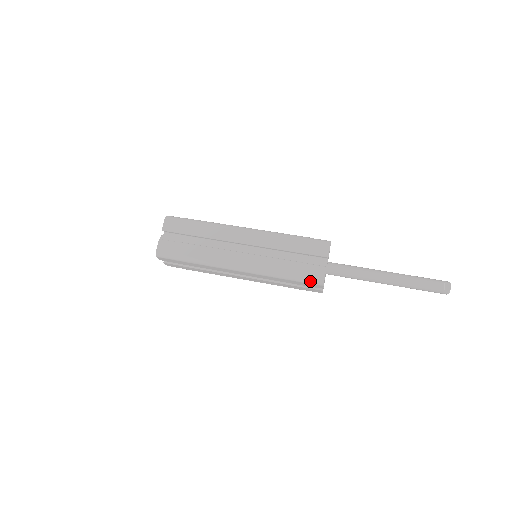
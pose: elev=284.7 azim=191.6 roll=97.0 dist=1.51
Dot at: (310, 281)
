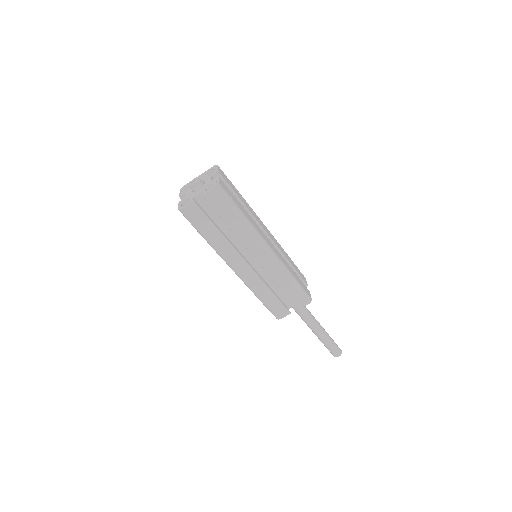
Dot at: (272, 312)
